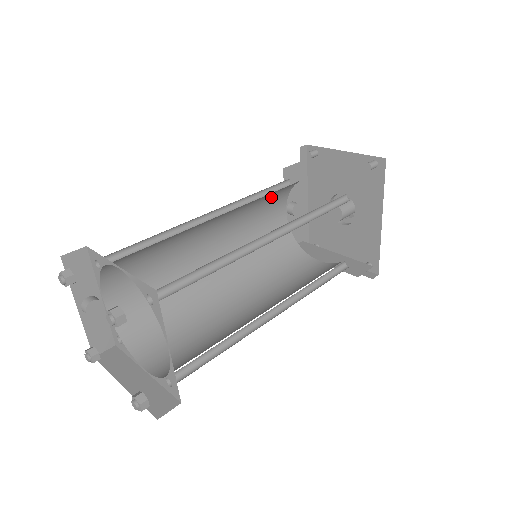
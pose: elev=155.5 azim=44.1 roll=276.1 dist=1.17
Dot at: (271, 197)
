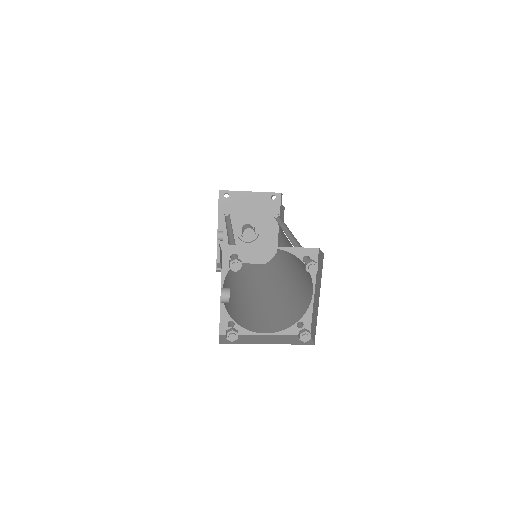
Dot at: occluded
